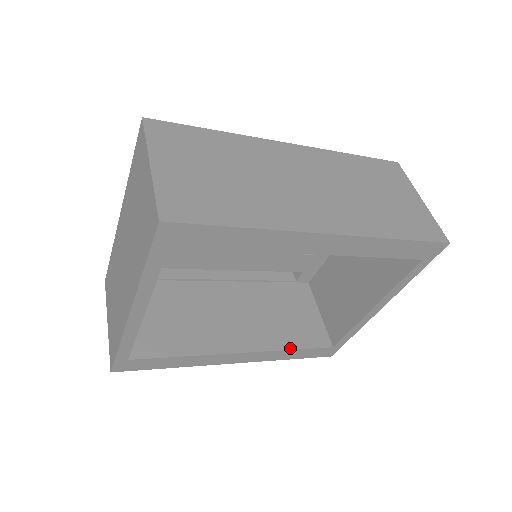
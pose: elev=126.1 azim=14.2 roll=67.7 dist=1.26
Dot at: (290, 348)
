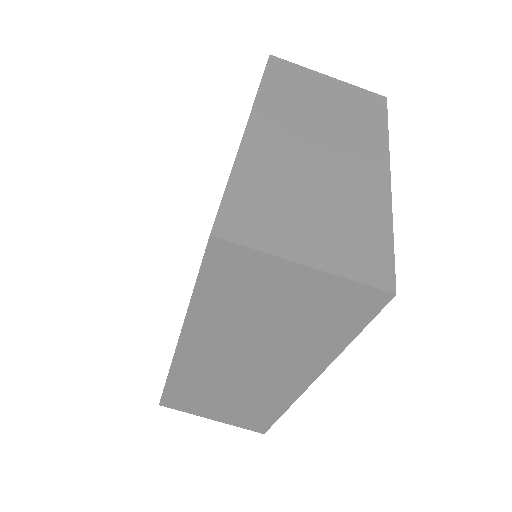
Dot at: occluded
